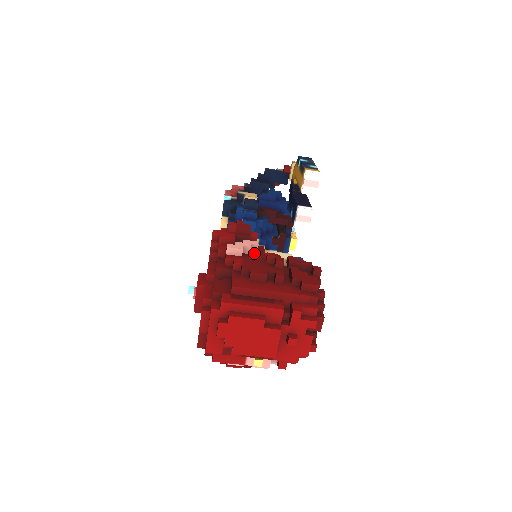
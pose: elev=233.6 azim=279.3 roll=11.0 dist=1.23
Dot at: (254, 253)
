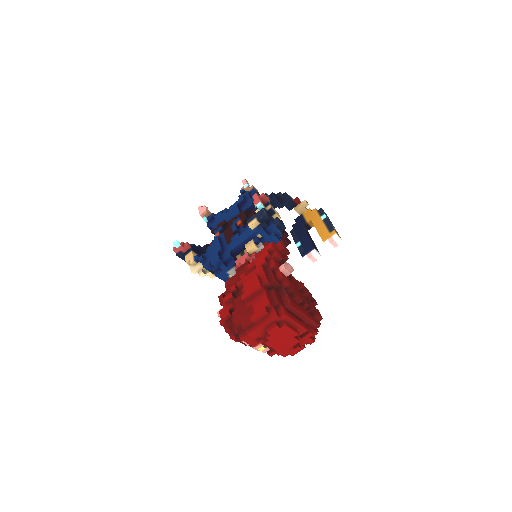
Dot at: occluded
